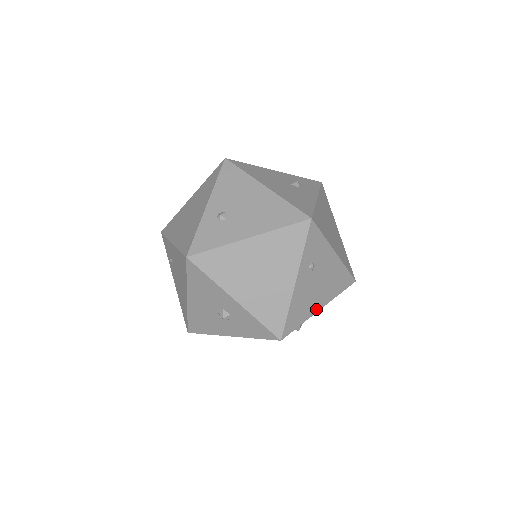
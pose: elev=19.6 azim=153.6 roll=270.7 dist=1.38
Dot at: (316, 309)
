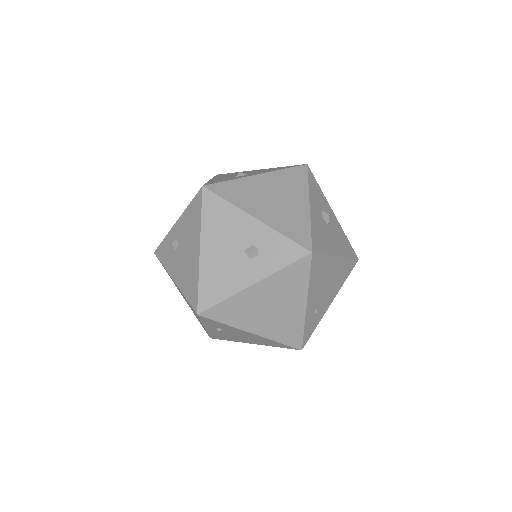
Dot at: (246, 342)
